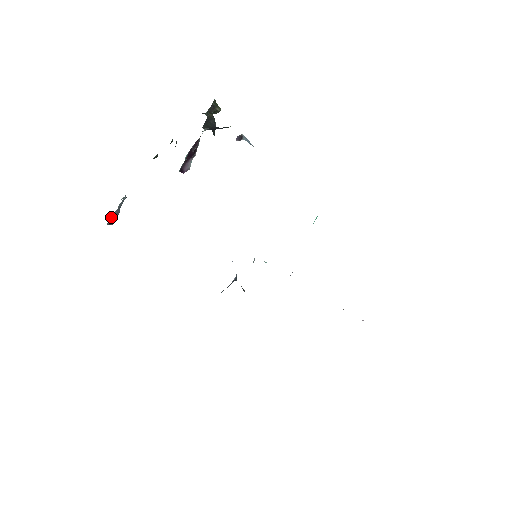
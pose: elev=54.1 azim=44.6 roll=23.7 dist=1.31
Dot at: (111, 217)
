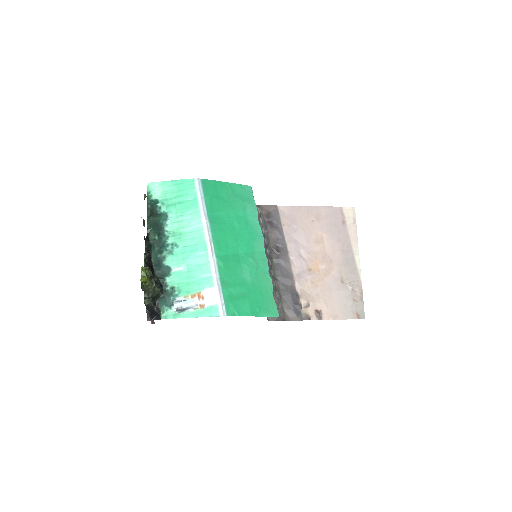
Dot at: occluded
